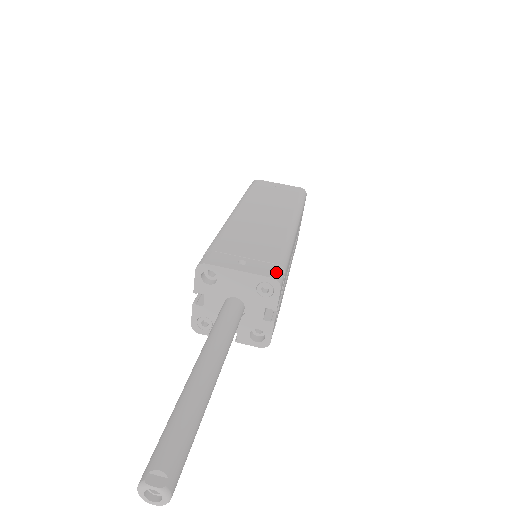
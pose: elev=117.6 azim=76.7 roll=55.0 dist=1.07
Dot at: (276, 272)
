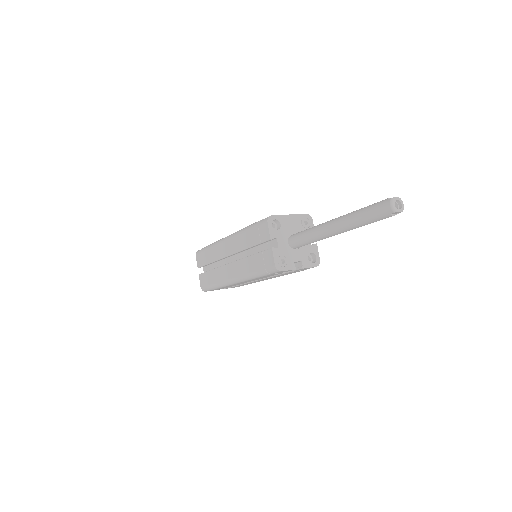
Dot at: occluded
